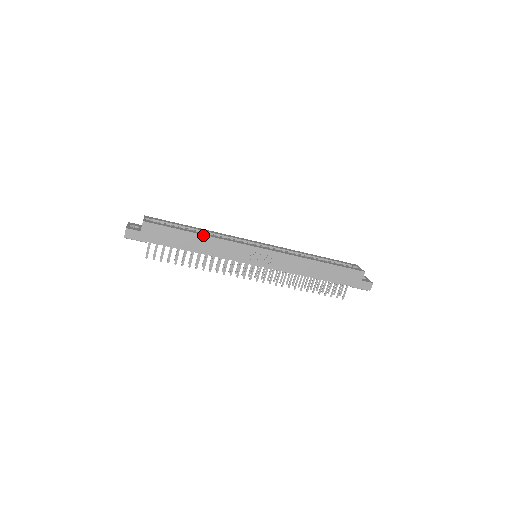
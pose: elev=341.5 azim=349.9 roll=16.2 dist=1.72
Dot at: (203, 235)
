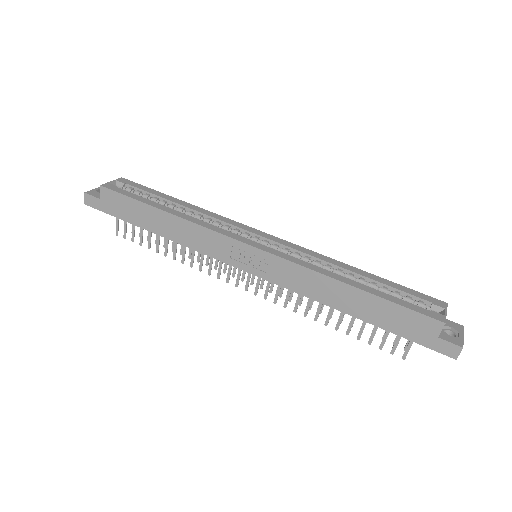
Dot at: (171, 214)
